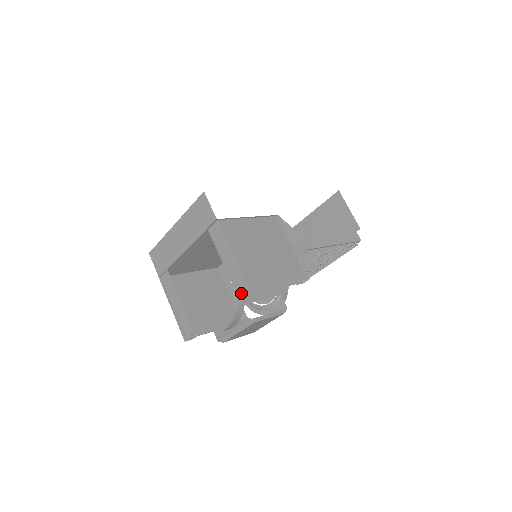
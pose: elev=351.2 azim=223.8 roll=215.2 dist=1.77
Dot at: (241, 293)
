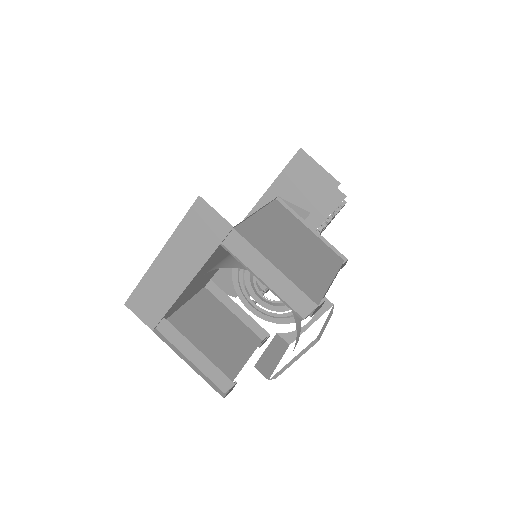
Dot at: (302, 312)
